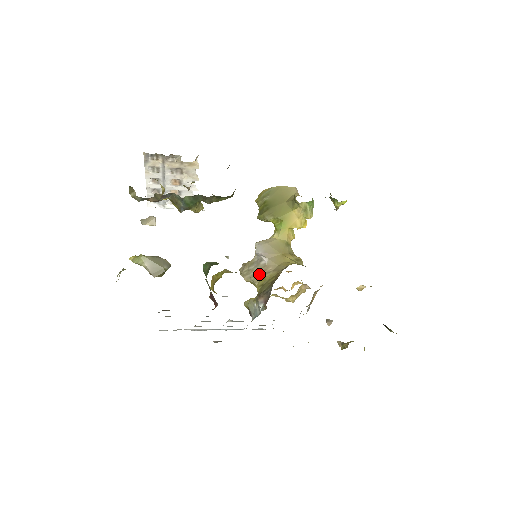
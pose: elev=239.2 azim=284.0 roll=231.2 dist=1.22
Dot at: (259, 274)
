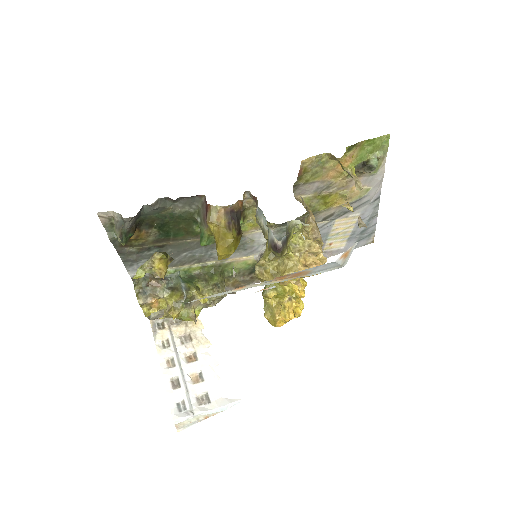
Dot at: occluded
